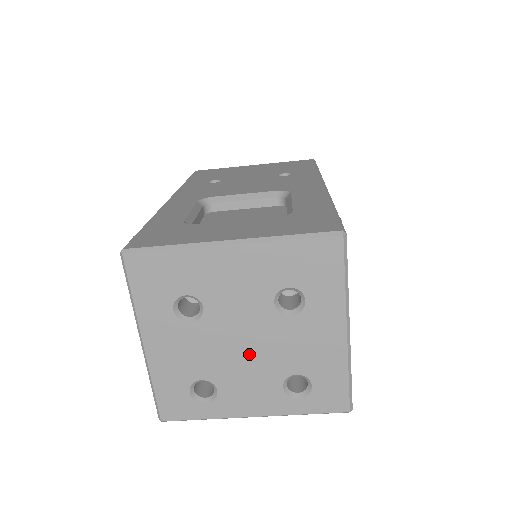
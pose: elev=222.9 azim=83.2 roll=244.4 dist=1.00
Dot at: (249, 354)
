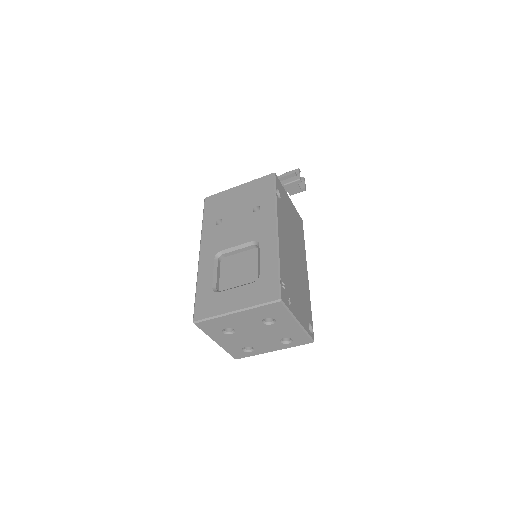
Dot at: (261, 337)
